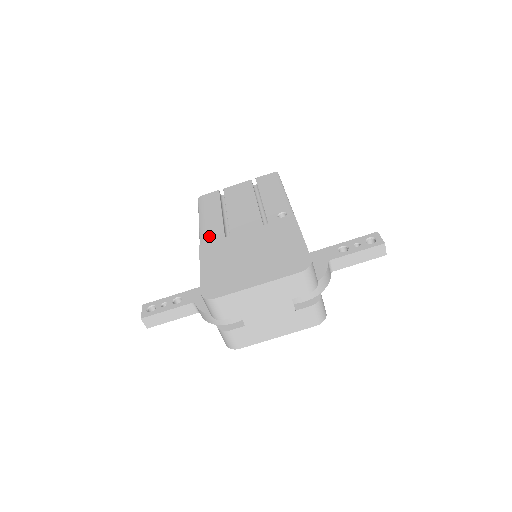
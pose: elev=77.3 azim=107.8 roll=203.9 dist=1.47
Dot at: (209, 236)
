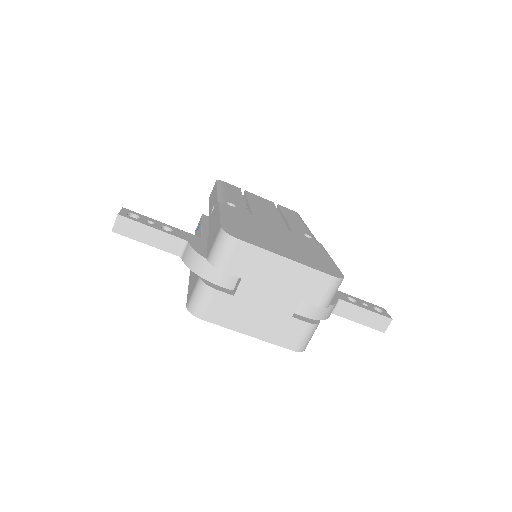
Dot at: (230, 203)
